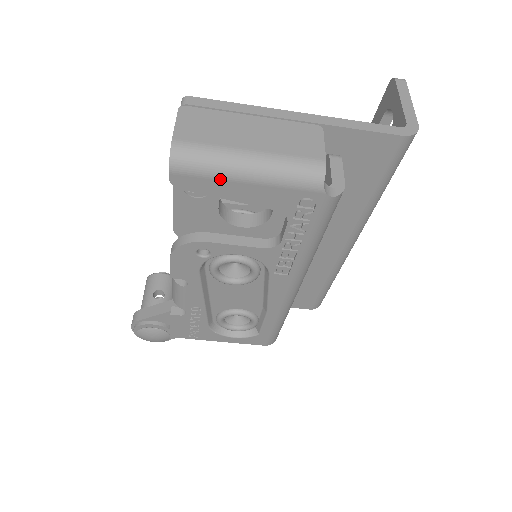
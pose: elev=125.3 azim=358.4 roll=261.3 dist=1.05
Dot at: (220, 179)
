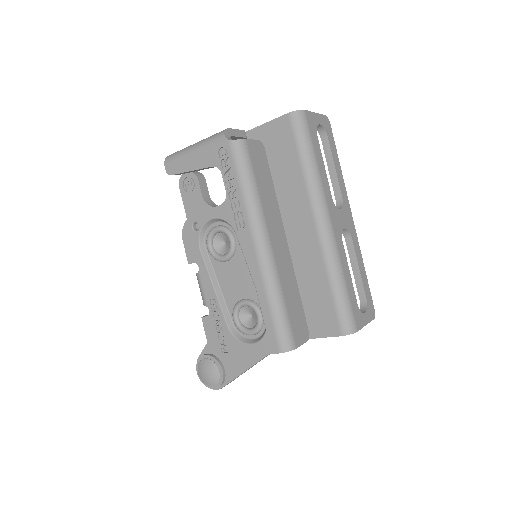
Dot at: (183, 158)
